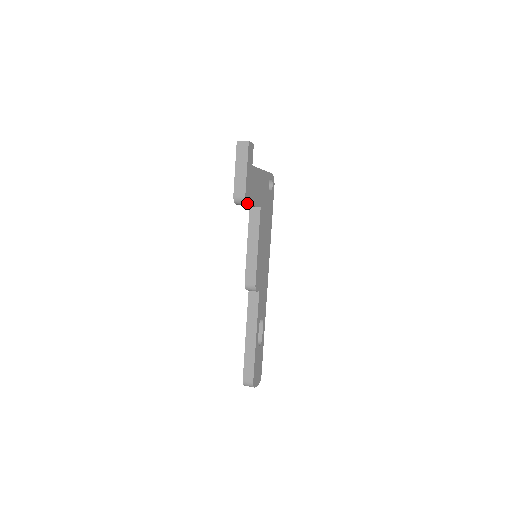
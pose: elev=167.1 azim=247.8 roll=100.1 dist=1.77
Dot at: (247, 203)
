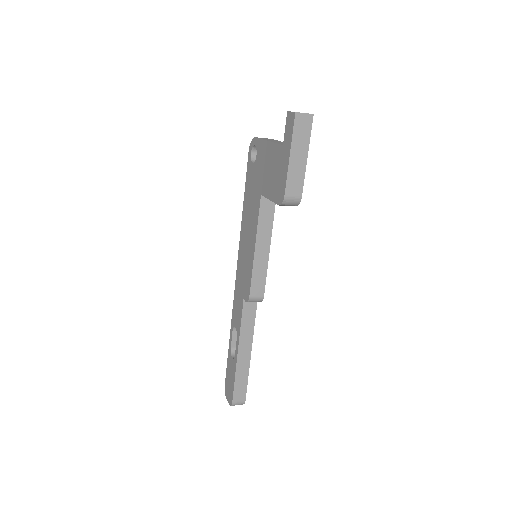
Dot at: (296, 204)
